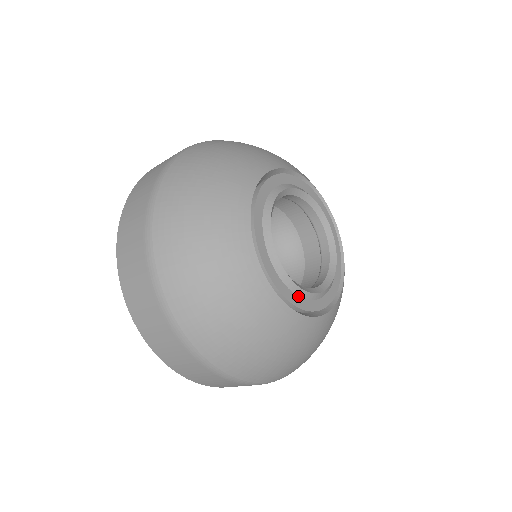
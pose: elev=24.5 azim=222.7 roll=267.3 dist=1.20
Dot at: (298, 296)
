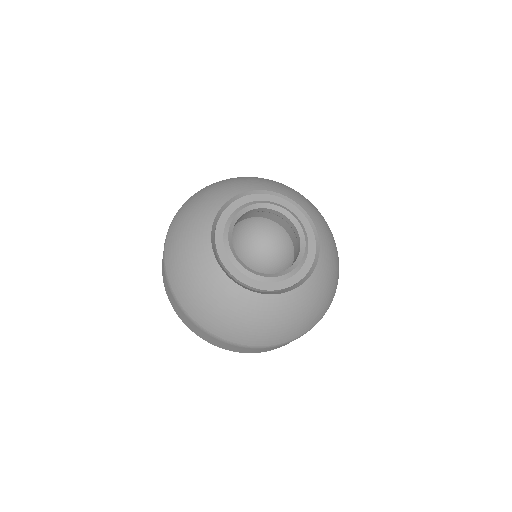
Dot at: (265, 282)
